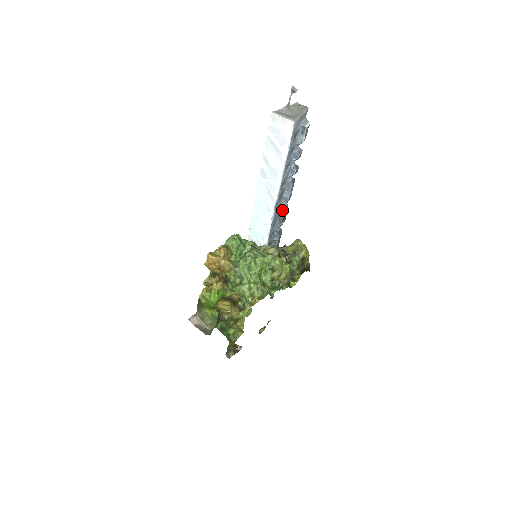
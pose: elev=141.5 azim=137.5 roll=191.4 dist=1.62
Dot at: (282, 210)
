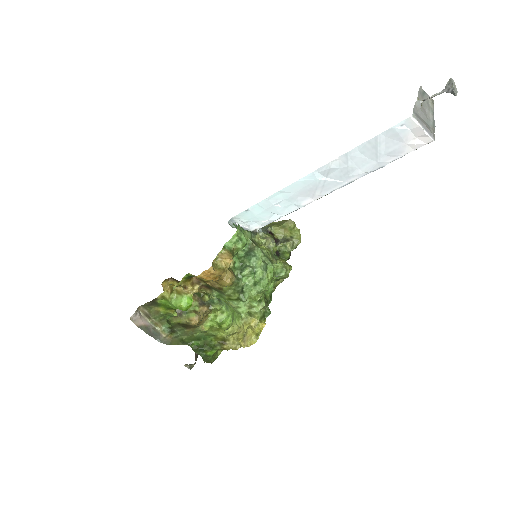
Dot at: occluded
